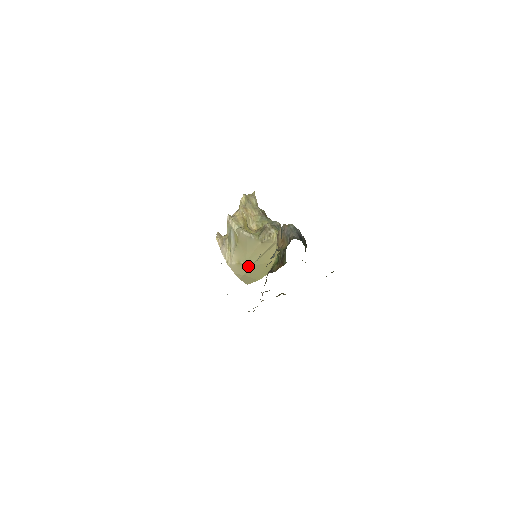
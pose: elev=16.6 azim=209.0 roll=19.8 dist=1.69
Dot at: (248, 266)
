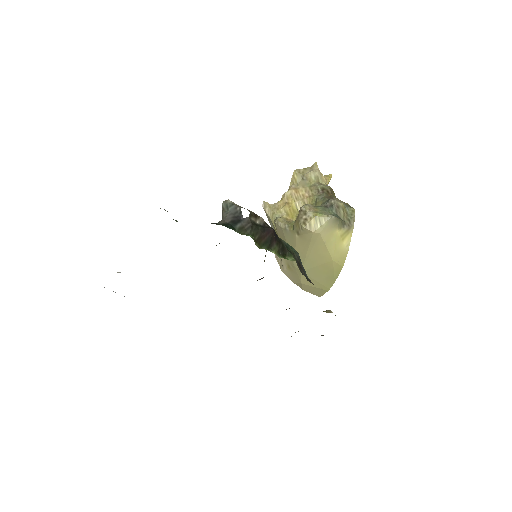
Dot at: (299, 271)
